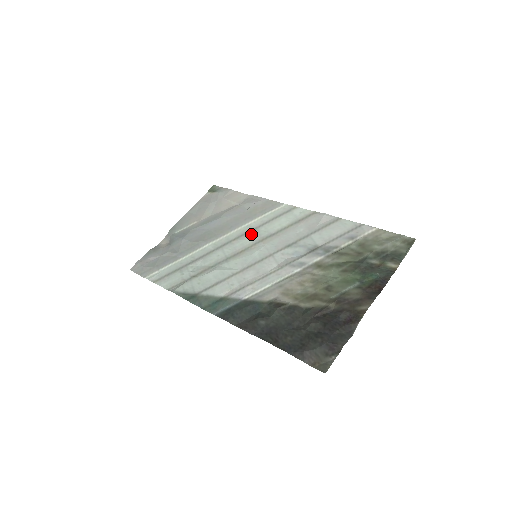
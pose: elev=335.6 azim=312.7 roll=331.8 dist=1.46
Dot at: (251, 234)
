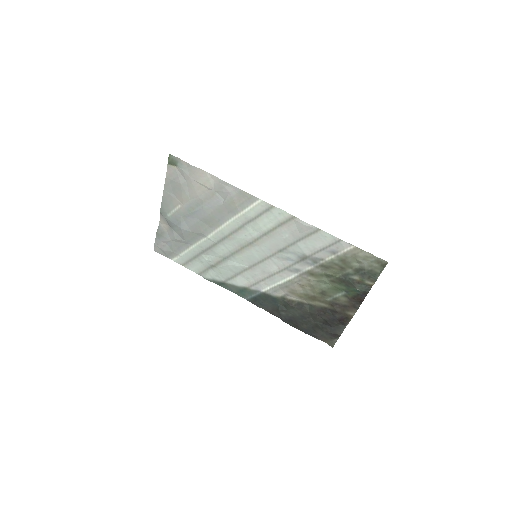
Dot at: (242, 232)
